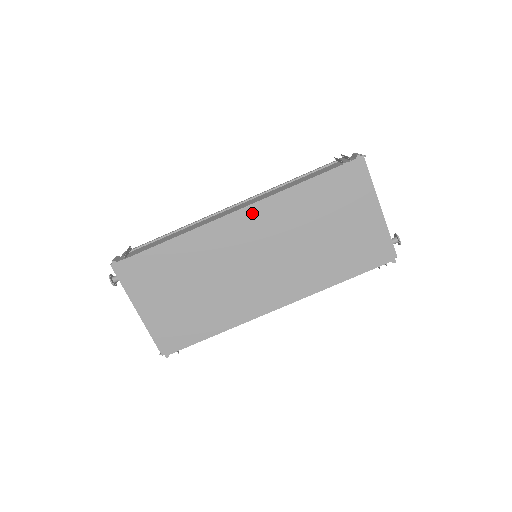
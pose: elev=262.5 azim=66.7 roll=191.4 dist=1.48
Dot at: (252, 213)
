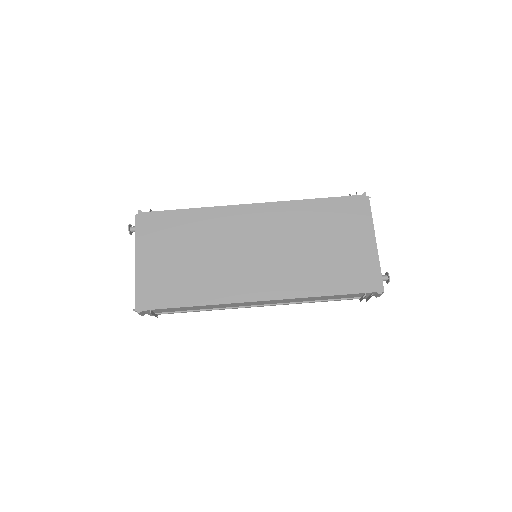
Dot at: (265, 209)
